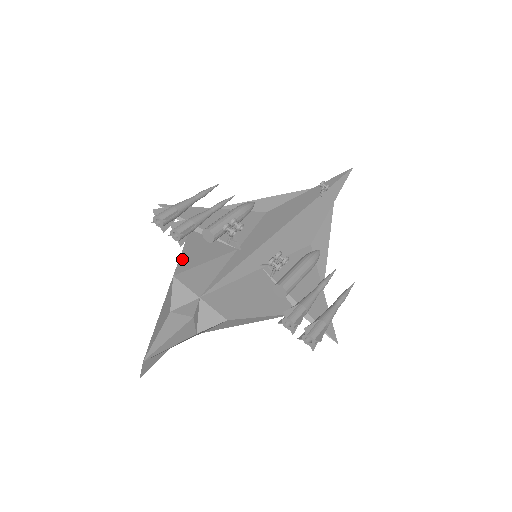
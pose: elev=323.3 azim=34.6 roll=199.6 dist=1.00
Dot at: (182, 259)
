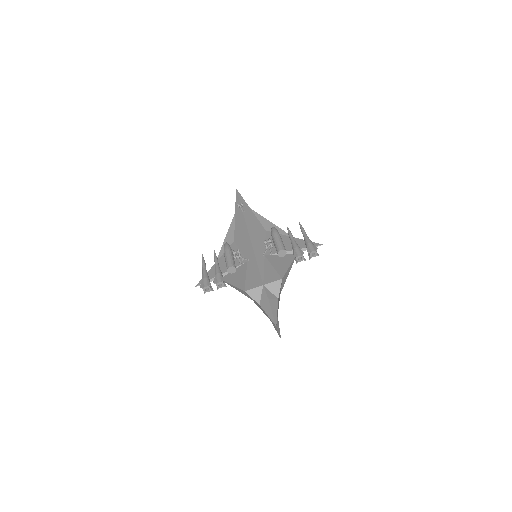
Dot at: (237, 286)
